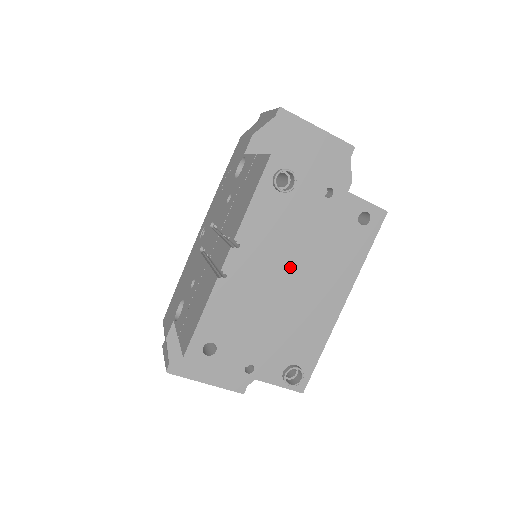
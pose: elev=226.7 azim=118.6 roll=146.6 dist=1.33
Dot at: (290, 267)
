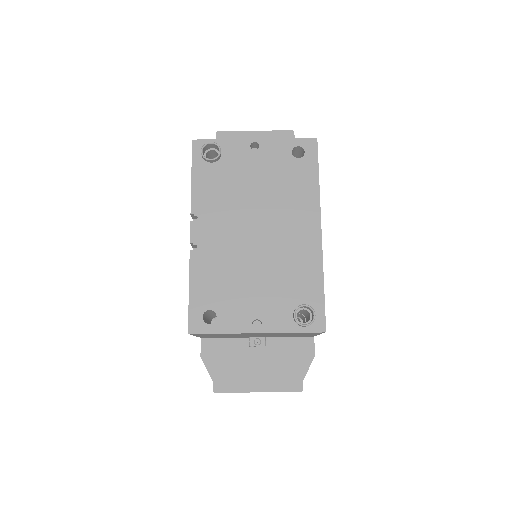
Dot at: (251, 217)
